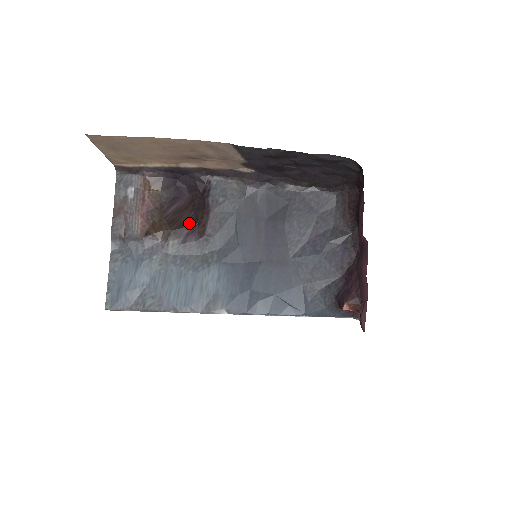
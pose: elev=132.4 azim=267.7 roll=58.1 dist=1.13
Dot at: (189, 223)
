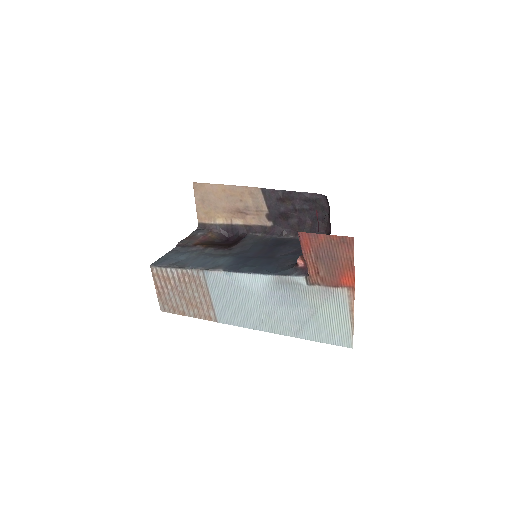
Dot at: (224, 246)
